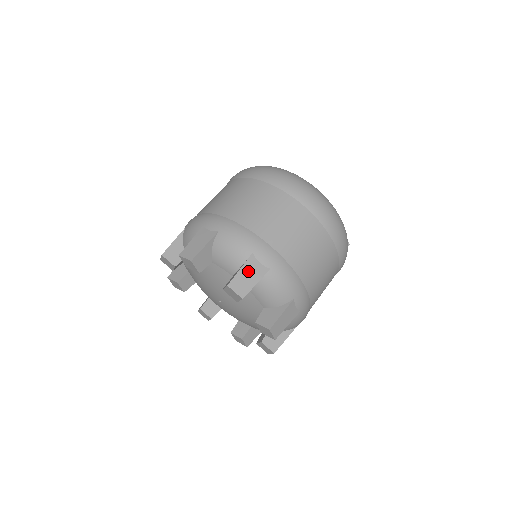
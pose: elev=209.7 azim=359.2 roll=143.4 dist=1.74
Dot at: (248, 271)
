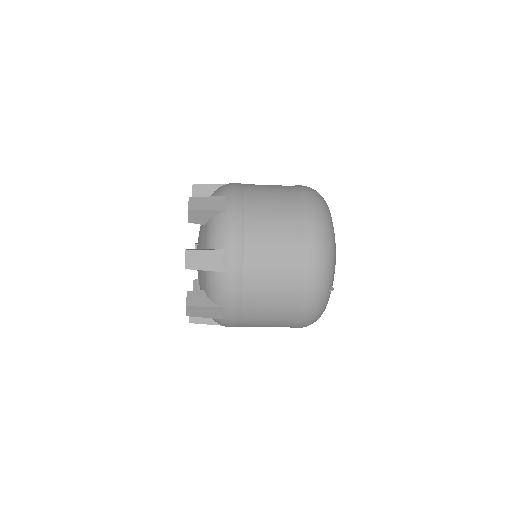
Dot at: (211, 201)
